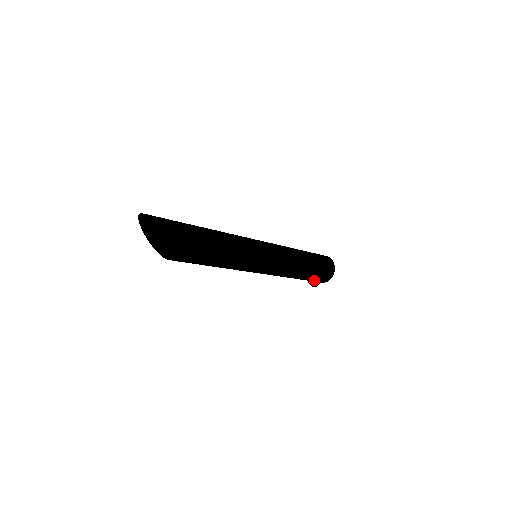
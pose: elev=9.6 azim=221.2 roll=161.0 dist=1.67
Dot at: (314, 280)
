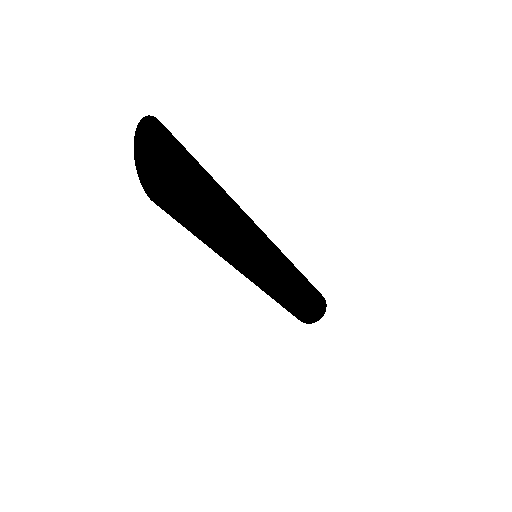
Dot at: (302, 315)
